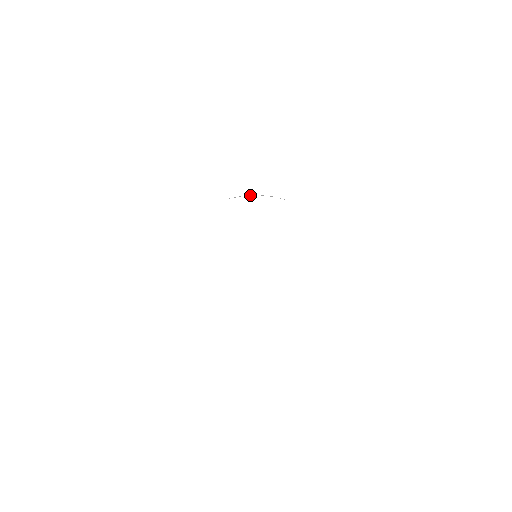
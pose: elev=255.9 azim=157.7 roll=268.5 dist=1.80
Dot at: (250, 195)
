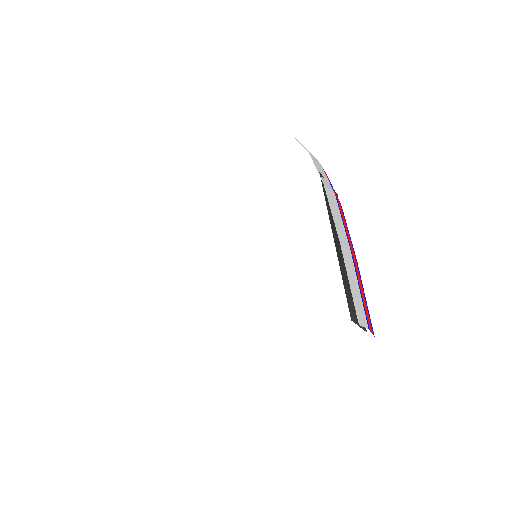
Dot at: occluded
